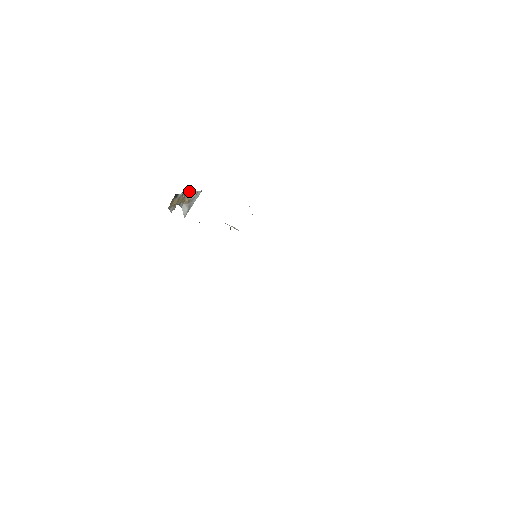
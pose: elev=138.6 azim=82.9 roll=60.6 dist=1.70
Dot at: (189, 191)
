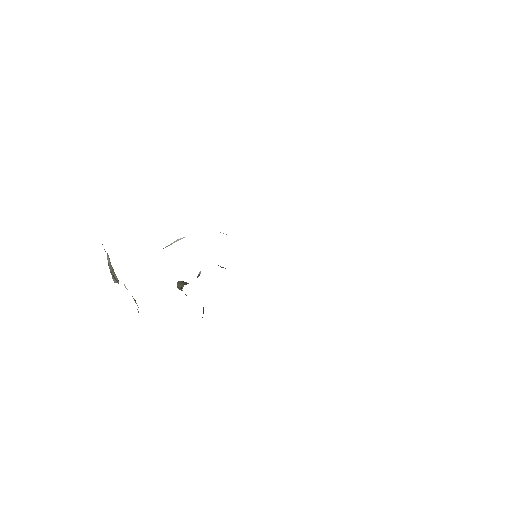
Dot at: occluded
